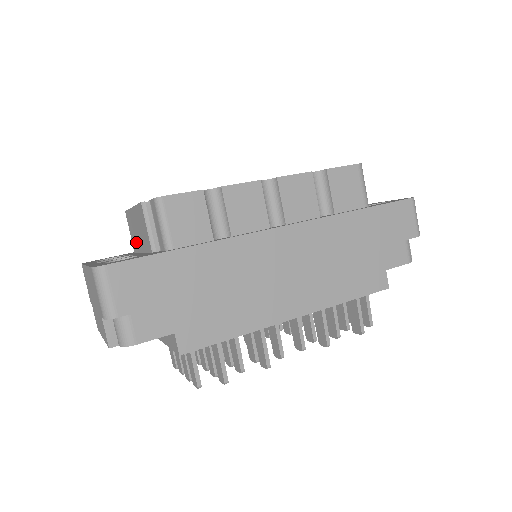
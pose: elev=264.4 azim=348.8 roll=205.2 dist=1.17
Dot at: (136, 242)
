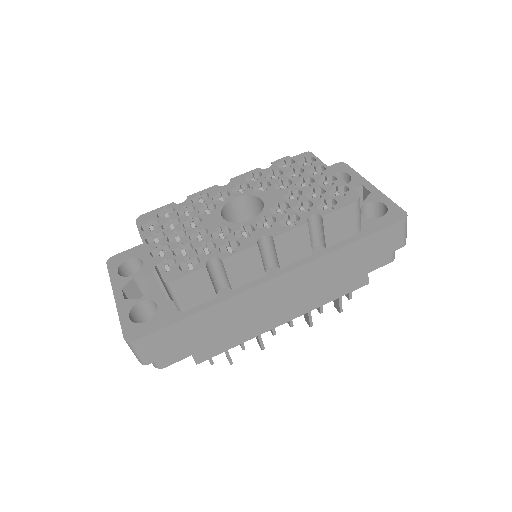
Dot at: occluded
